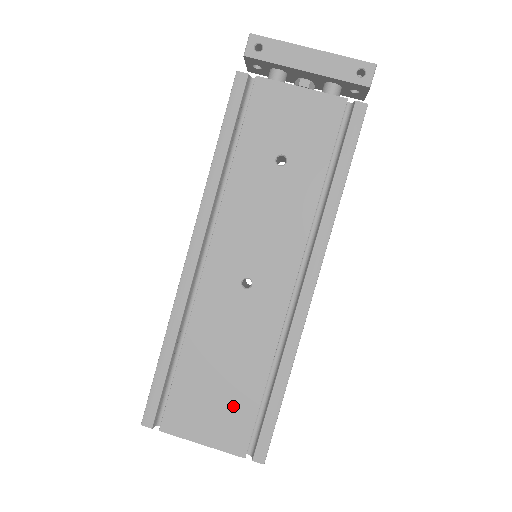
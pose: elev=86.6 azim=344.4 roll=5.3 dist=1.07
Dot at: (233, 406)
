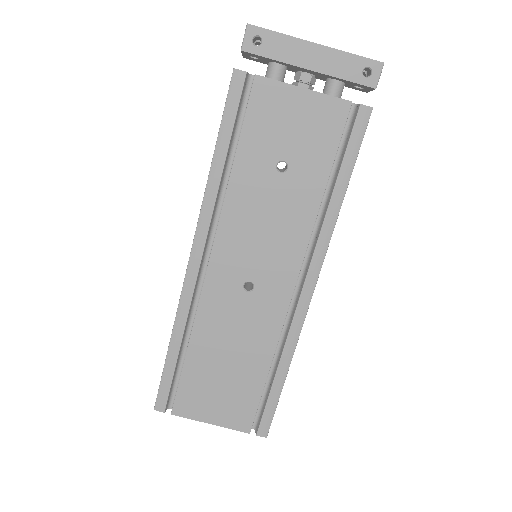
Dot at: (238, 393)
